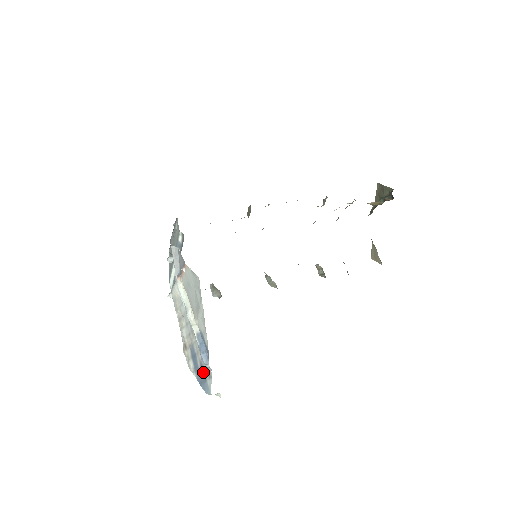
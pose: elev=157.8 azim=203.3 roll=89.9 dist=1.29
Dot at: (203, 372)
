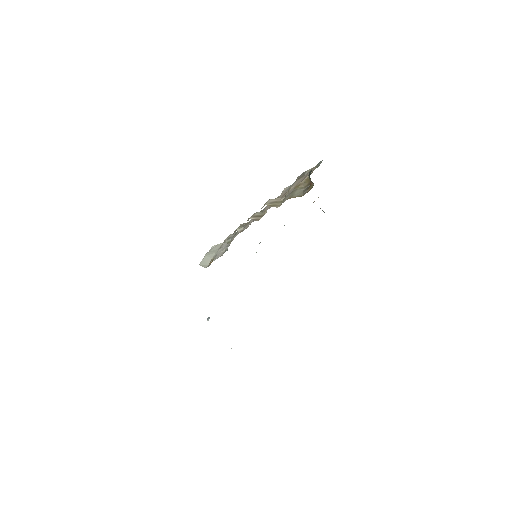
Dot at: occluded
